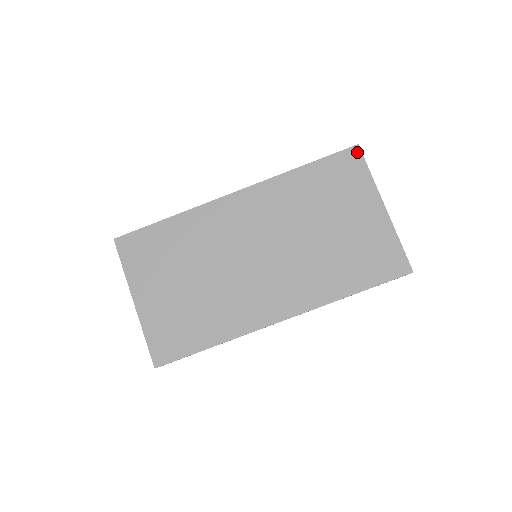
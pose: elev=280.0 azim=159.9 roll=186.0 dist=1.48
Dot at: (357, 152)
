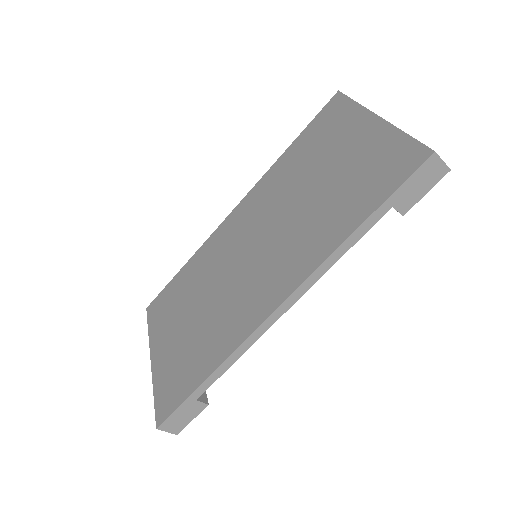
Dot at: (338, 97)
